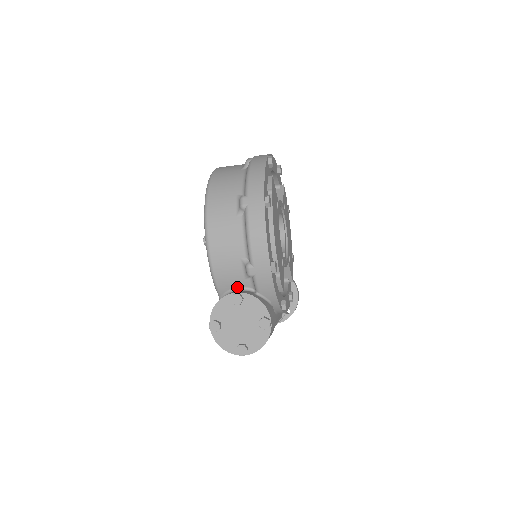
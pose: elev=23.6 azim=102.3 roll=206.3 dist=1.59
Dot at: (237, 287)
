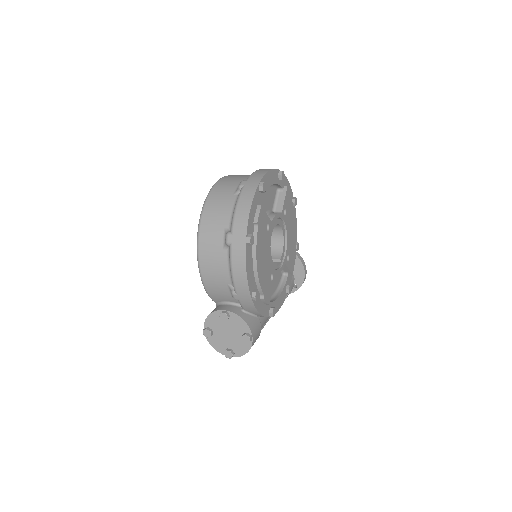
Dot at: (227, 301)
